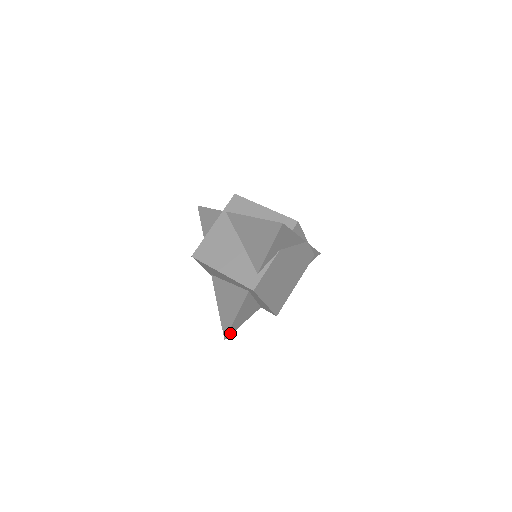
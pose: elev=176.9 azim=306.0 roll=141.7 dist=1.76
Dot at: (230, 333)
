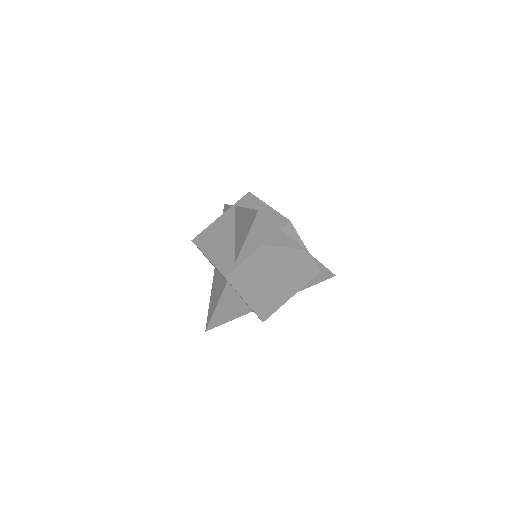
Dot at: (212, 326)
